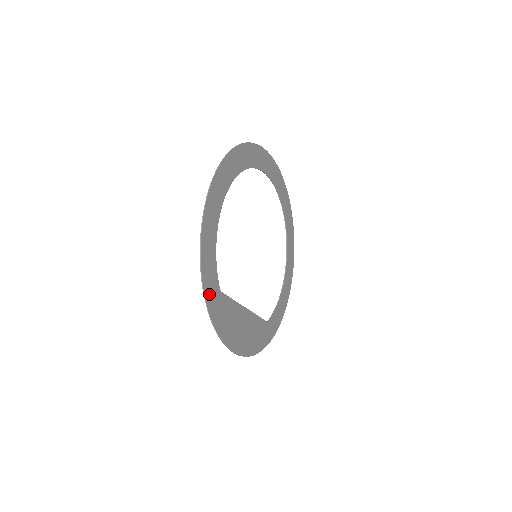
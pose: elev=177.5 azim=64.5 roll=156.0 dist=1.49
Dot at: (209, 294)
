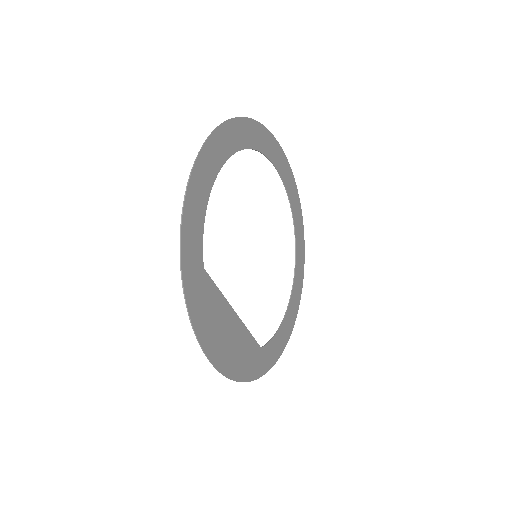
Dot at: (187, 262)
